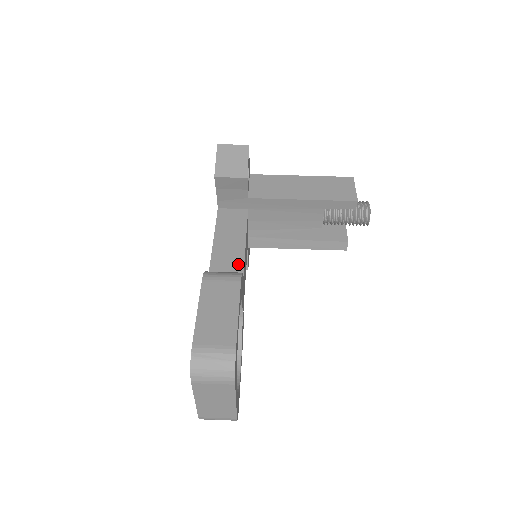
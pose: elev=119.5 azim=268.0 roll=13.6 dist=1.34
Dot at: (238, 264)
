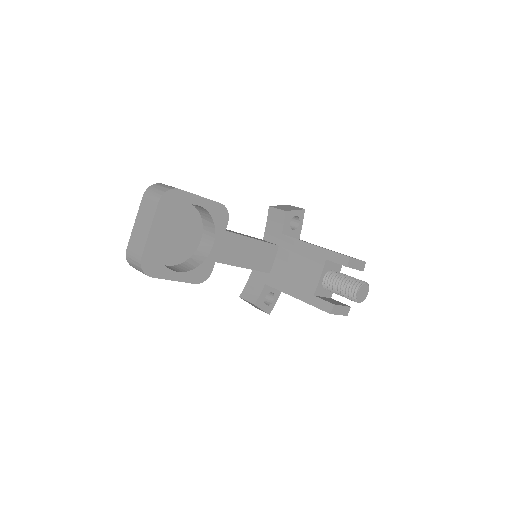
Dot at: (236, 233)
